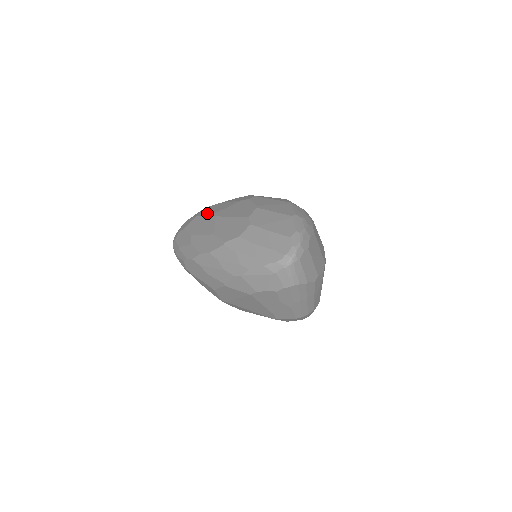
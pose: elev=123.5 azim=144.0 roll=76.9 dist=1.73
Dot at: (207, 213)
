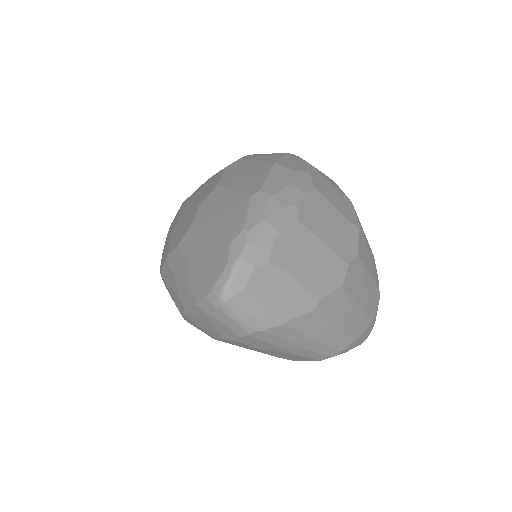
Dot at: (188, 198)
